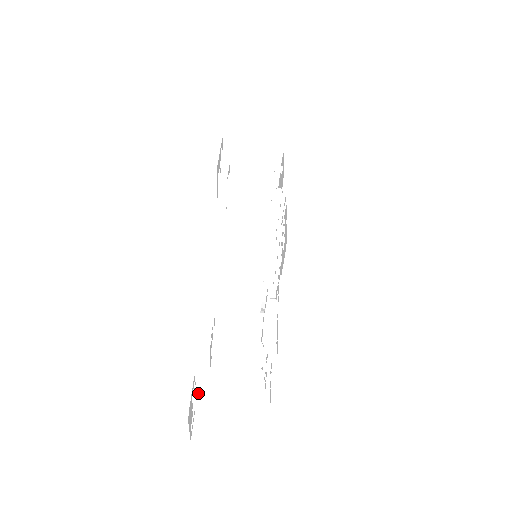
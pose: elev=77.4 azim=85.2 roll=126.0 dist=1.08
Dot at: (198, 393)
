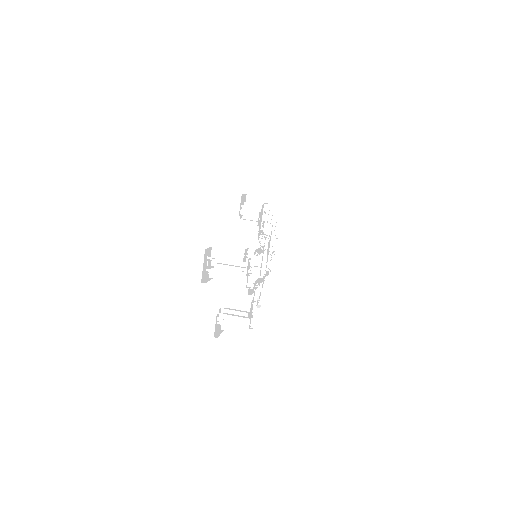
Dot at: (211, 259)
